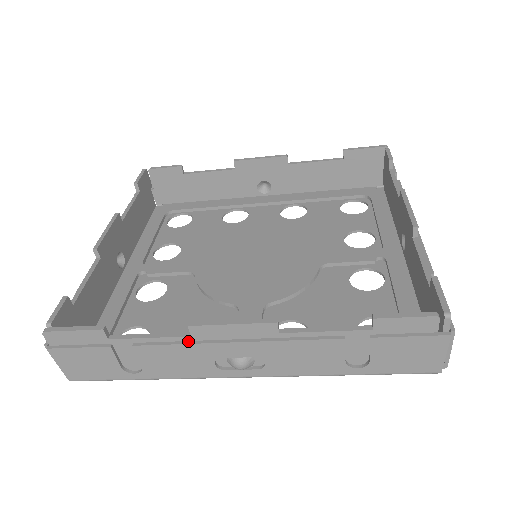
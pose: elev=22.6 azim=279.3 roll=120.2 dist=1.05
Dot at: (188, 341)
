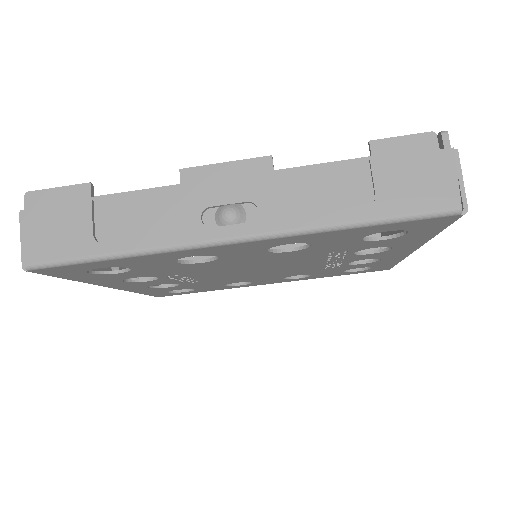
Dot at: (176, 188)
